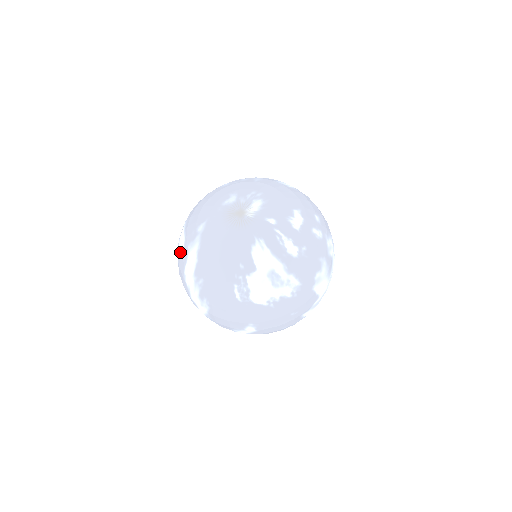
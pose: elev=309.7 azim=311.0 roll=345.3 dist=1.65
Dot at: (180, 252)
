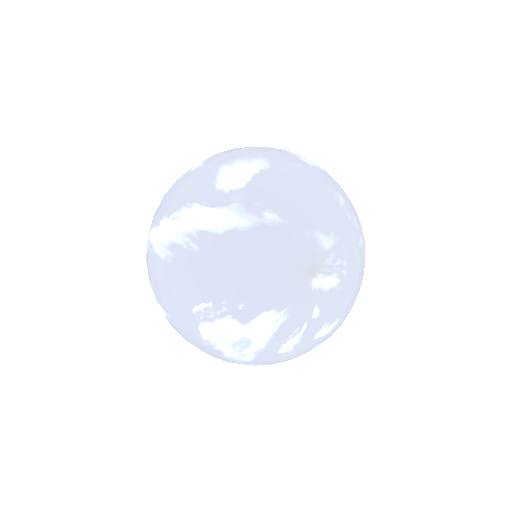
Dot at: (221, 182)
